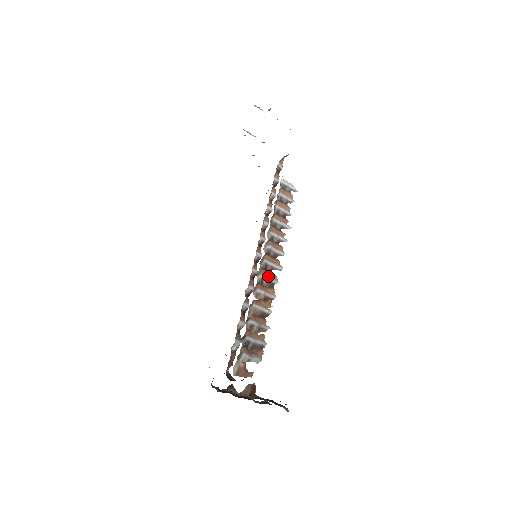
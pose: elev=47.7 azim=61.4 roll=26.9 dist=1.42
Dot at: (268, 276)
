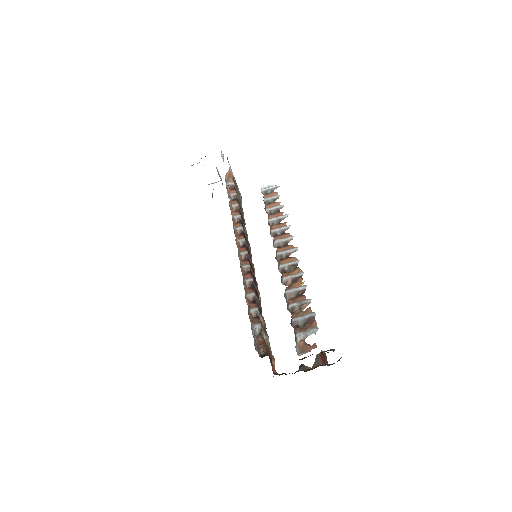
Dot at: (287, 263)
